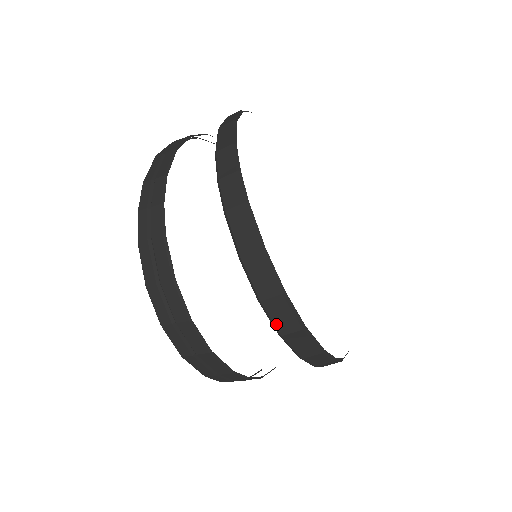
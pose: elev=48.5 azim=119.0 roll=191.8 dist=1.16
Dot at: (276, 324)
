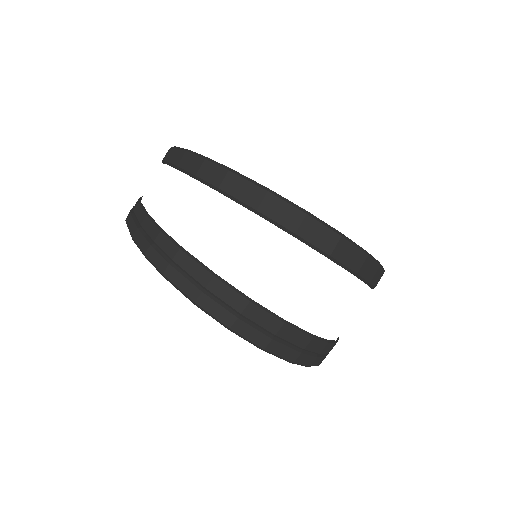
Dot at: (319, 247)
